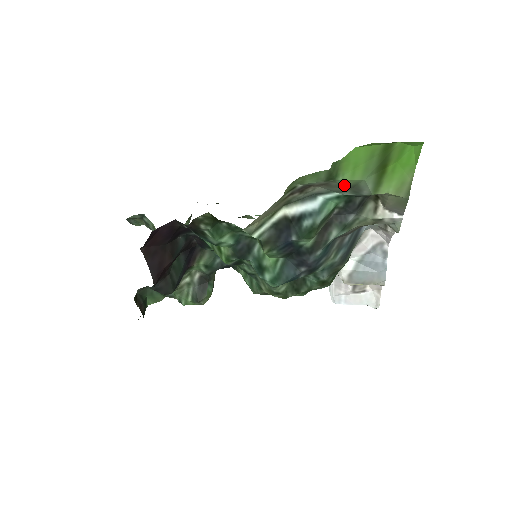
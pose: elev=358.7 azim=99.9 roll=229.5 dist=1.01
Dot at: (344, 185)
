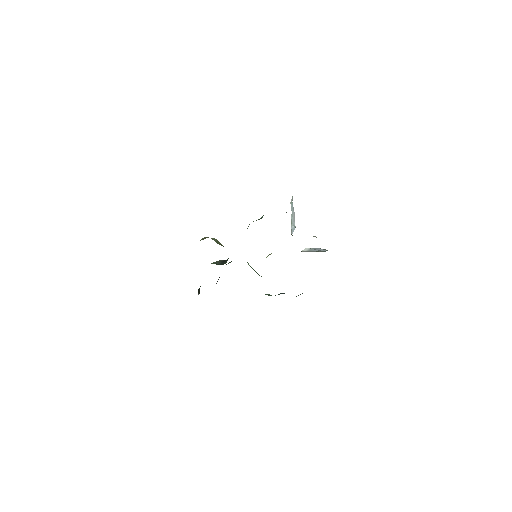
Dot at: occluded
